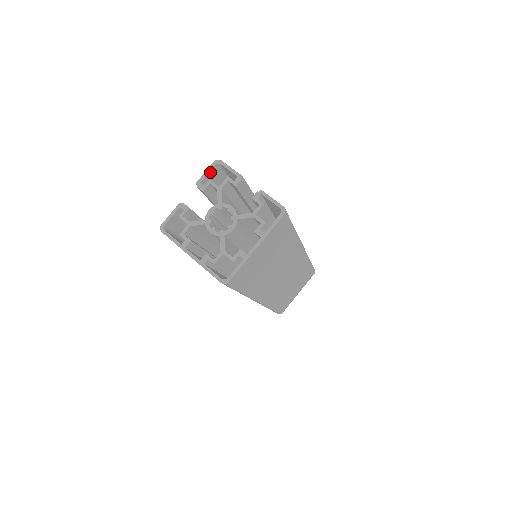
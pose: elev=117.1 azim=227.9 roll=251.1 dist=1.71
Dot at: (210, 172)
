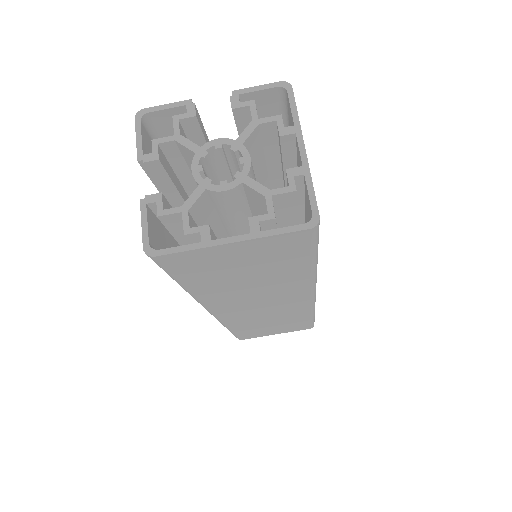
Dot at: (142, 135)
